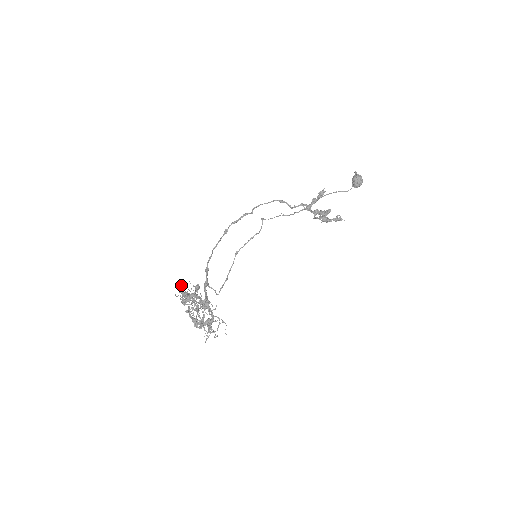
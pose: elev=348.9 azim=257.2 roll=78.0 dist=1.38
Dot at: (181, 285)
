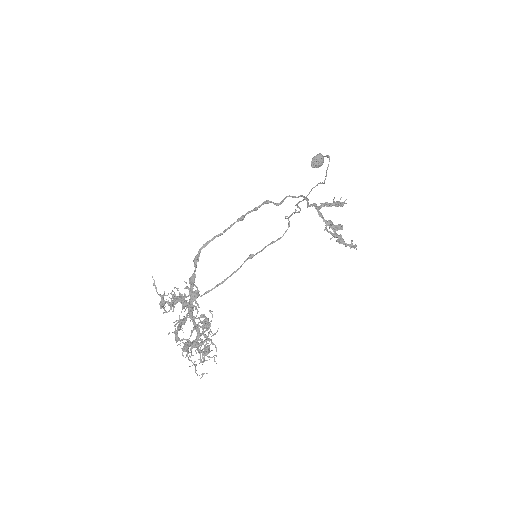
Dot at: (196, 301)
